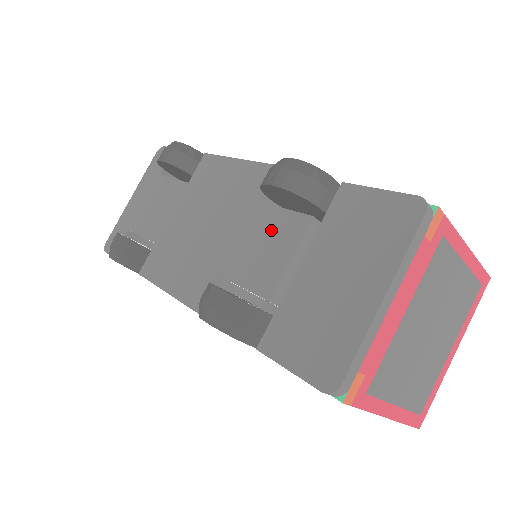
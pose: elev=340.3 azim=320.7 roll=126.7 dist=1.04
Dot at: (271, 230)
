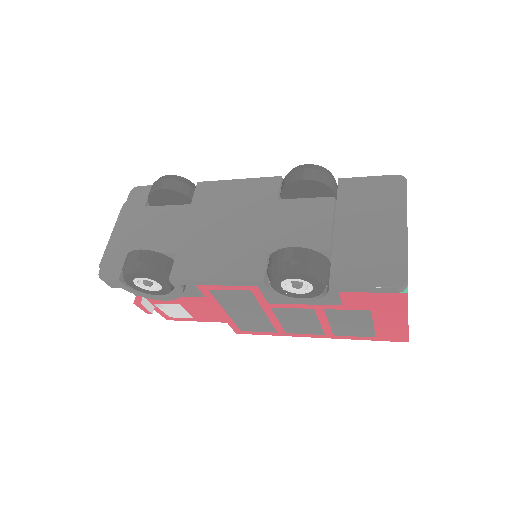
Dot at: (303, 212)
